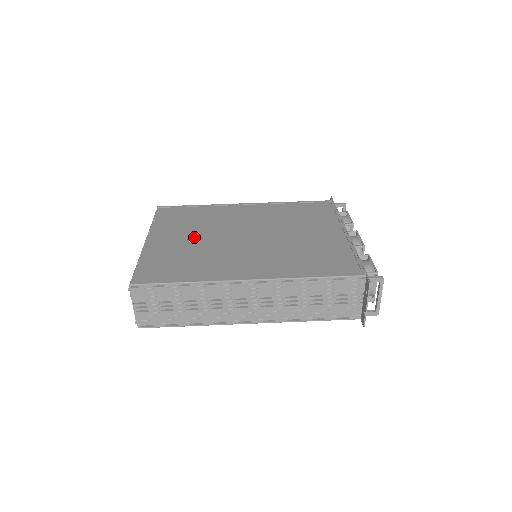
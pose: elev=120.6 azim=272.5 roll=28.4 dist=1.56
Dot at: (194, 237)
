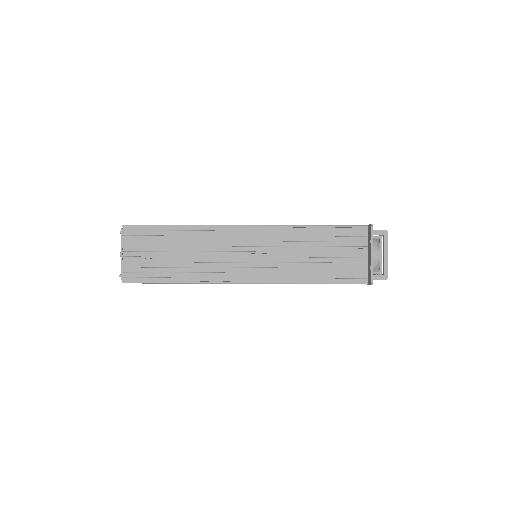
Dot at: occluded
